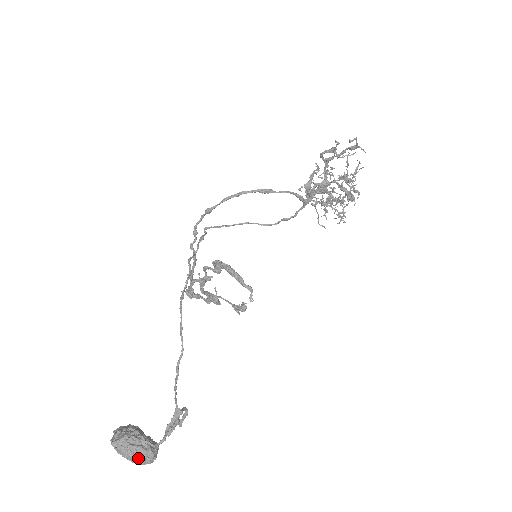
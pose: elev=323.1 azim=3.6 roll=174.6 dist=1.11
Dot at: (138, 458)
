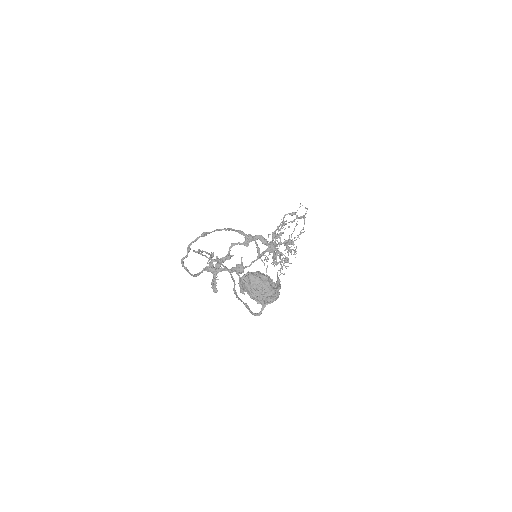
Dot at: (272, 287)
